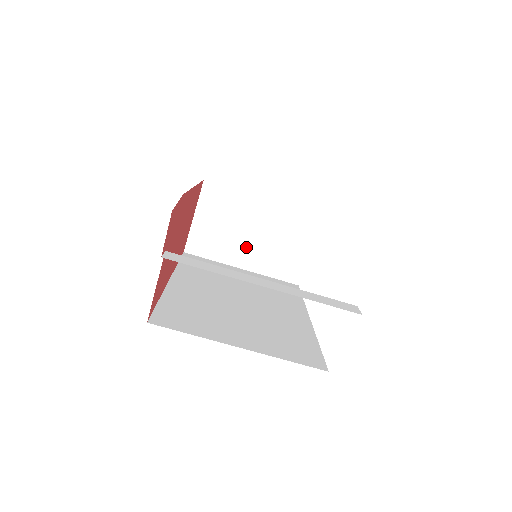
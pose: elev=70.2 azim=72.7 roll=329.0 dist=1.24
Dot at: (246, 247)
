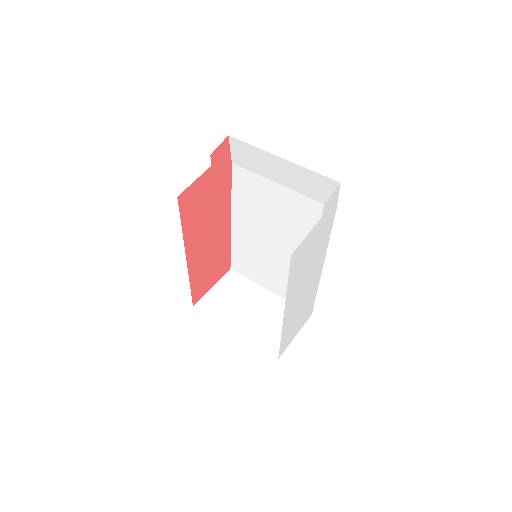
Dot at: (244, 317)
